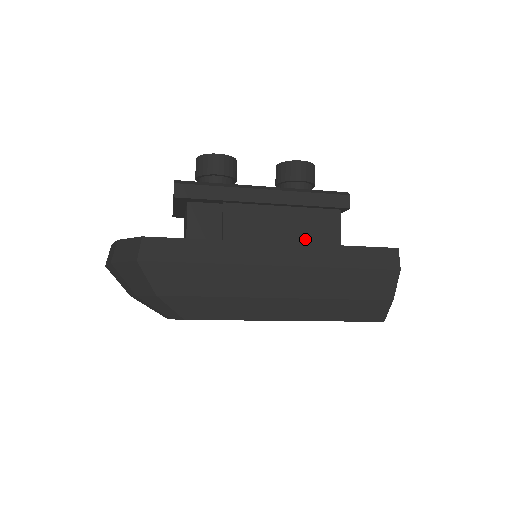
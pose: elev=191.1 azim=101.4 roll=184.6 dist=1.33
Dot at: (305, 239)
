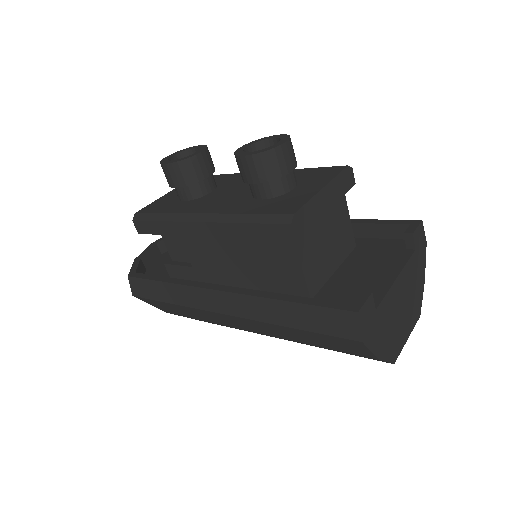
Dot at: (263, 271)
